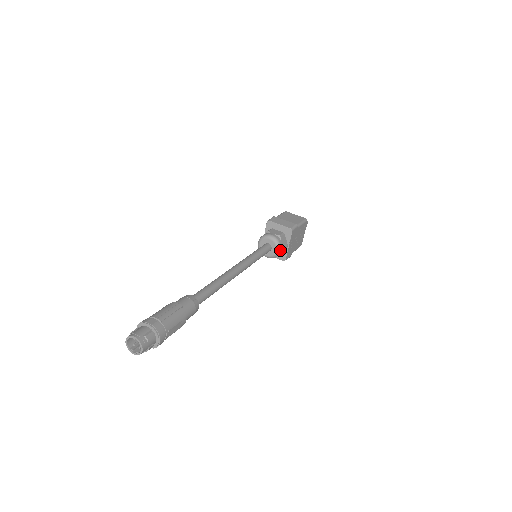
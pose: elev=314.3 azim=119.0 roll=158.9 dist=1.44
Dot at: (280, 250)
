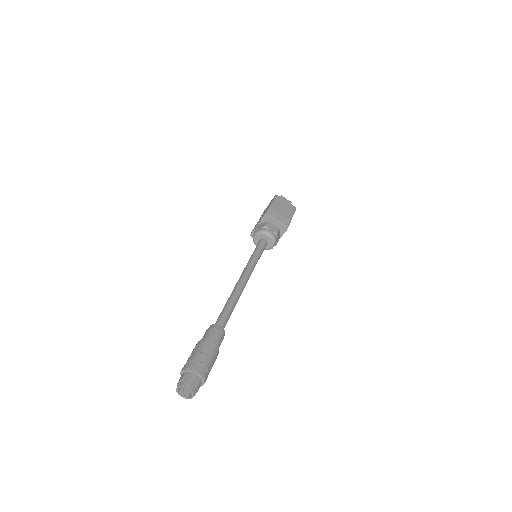
Dot at: occluded
